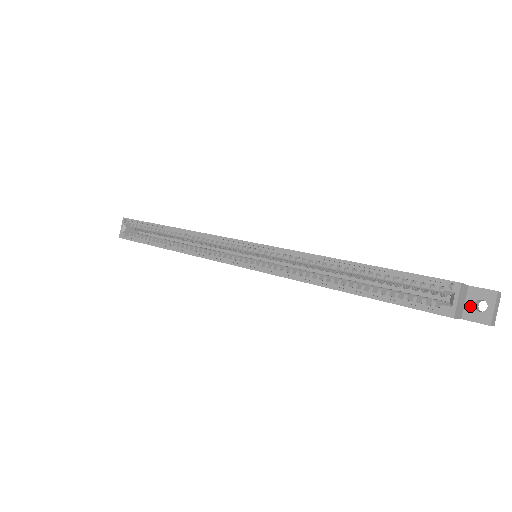
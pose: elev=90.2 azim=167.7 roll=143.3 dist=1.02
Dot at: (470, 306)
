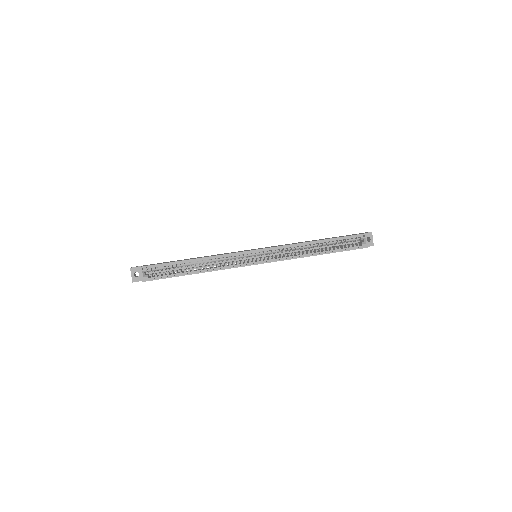
Dot at: occluded
